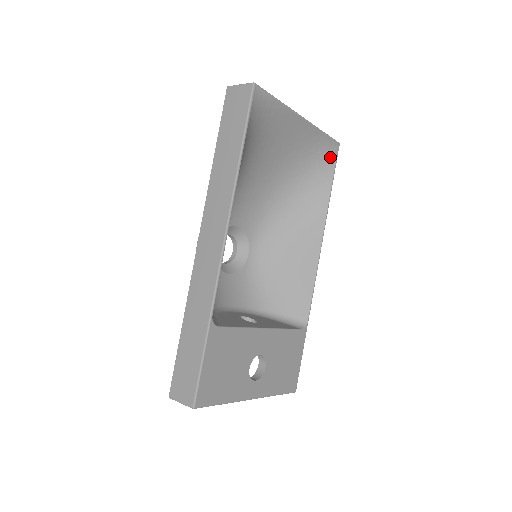
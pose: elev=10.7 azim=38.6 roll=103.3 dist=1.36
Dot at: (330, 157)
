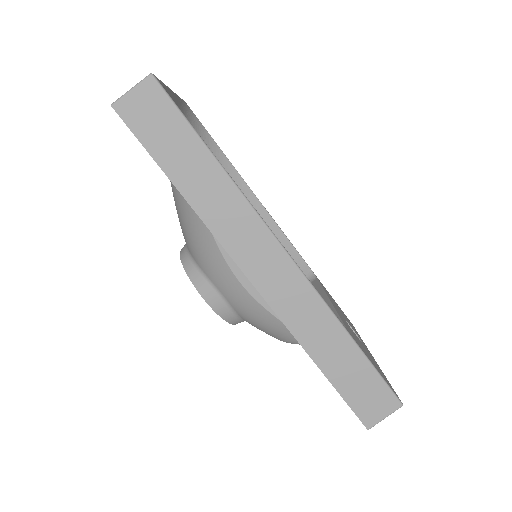
Dot at: (194, 120)
